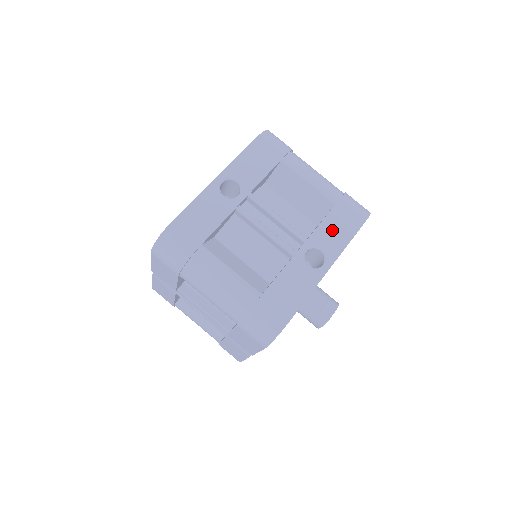
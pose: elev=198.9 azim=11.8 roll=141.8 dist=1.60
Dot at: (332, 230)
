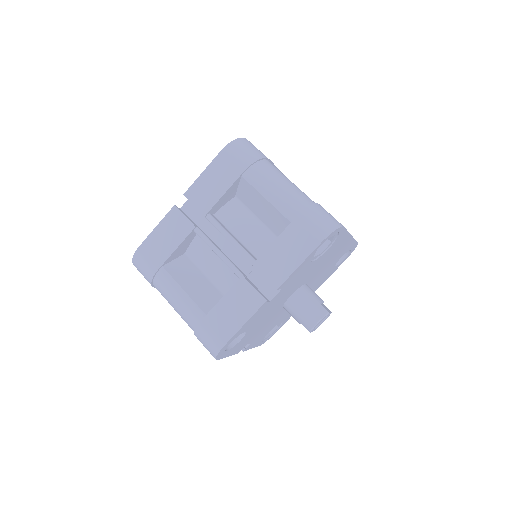
Dot at: occluded
